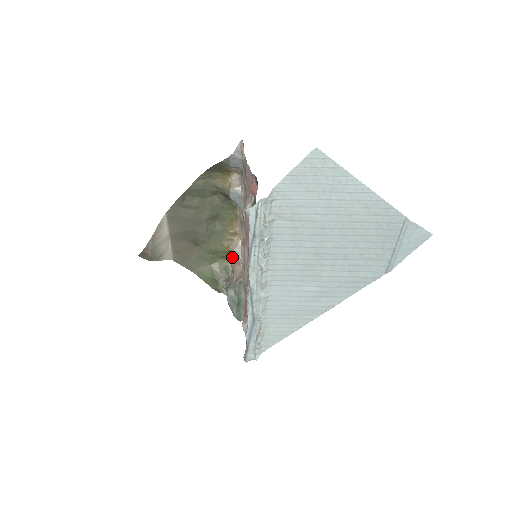
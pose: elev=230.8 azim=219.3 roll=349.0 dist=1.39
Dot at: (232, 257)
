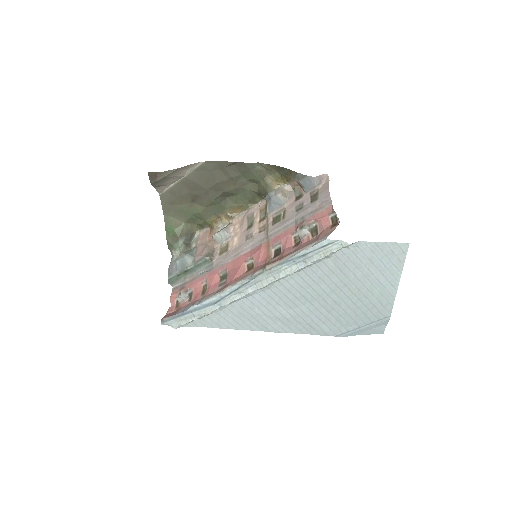
Dot at: (215, 234)
